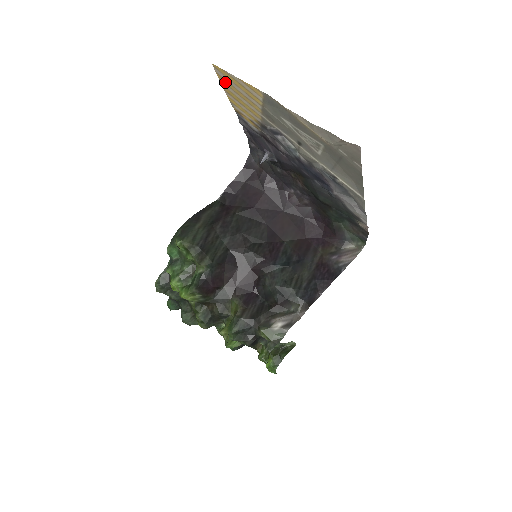
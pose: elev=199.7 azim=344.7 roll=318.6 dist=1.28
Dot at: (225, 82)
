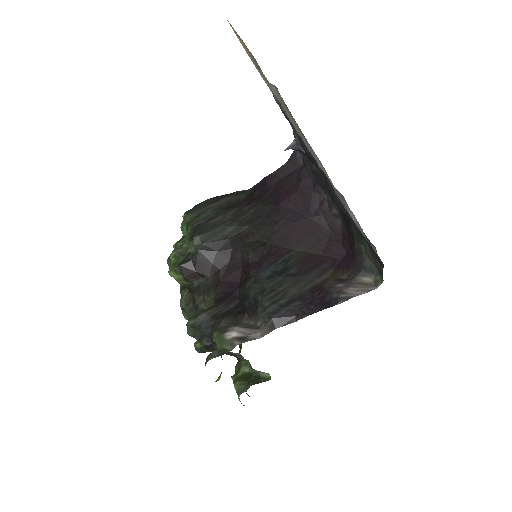
Dot at: occluded
